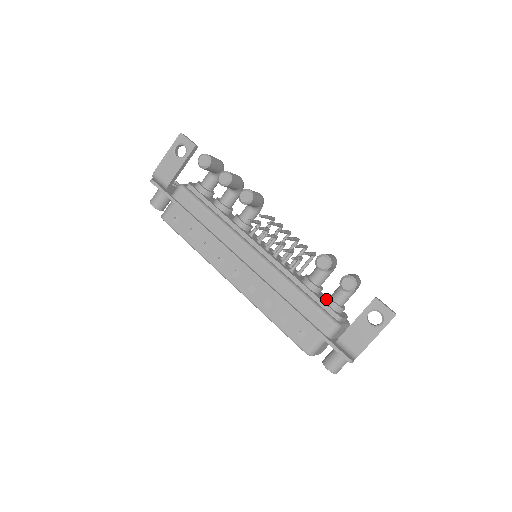
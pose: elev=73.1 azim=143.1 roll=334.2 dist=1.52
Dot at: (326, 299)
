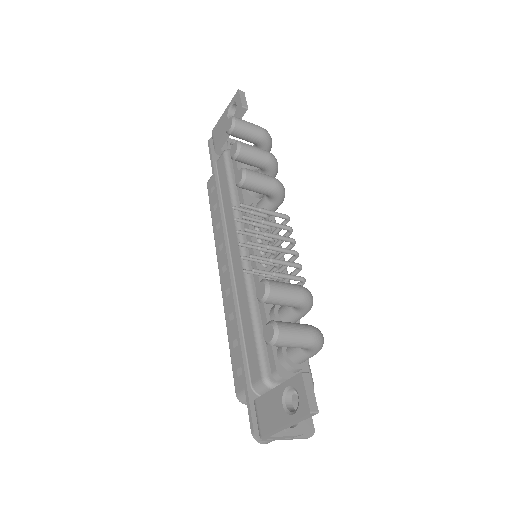
Dot at: occluded
